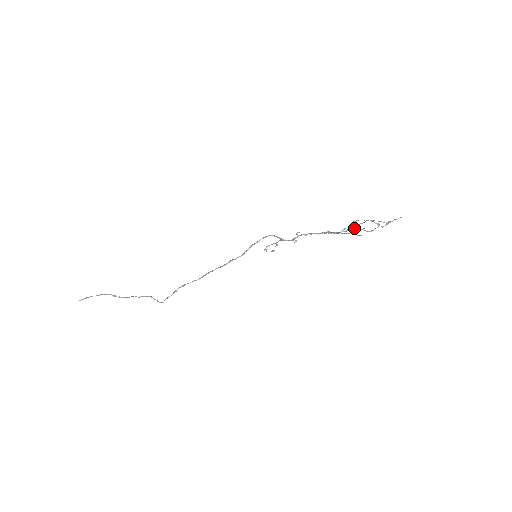
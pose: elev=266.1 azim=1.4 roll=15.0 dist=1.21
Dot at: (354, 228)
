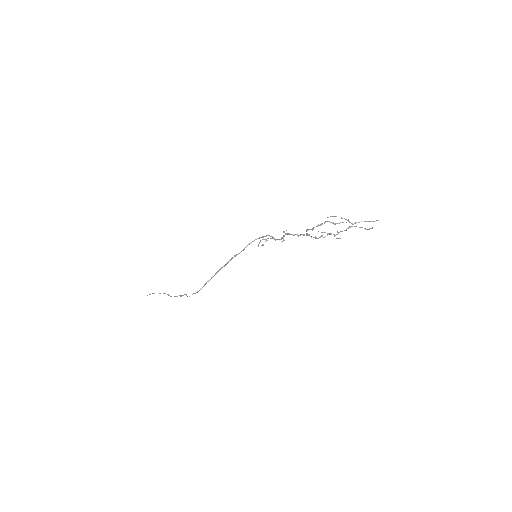
Dot at: occluded
